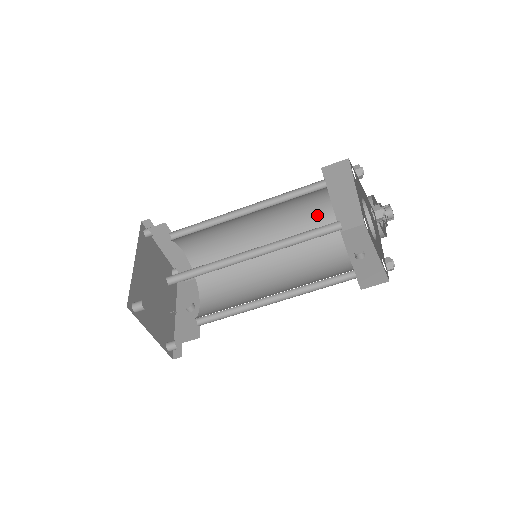
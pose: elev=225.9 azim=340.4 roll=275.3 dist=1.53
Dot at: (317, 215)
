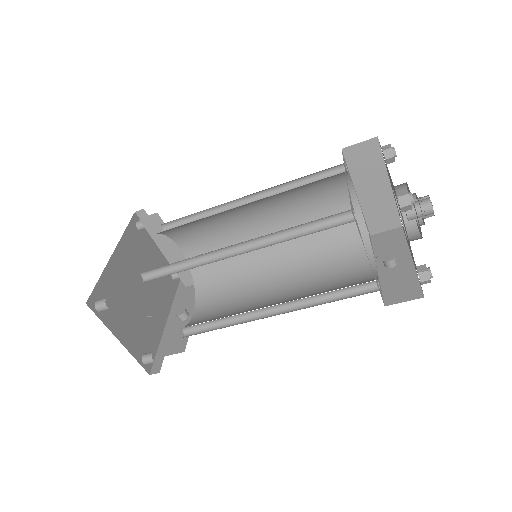
Dot at: (339, 211)
